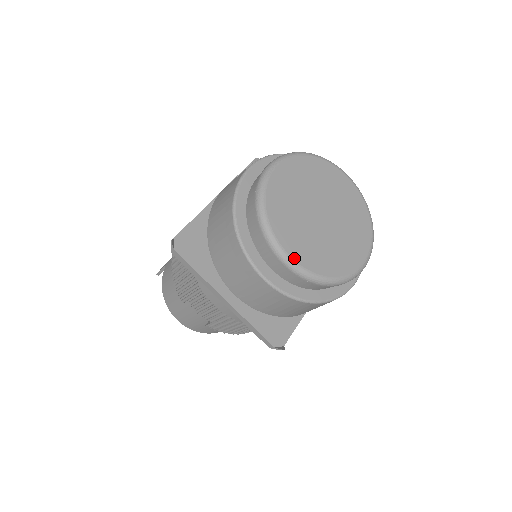
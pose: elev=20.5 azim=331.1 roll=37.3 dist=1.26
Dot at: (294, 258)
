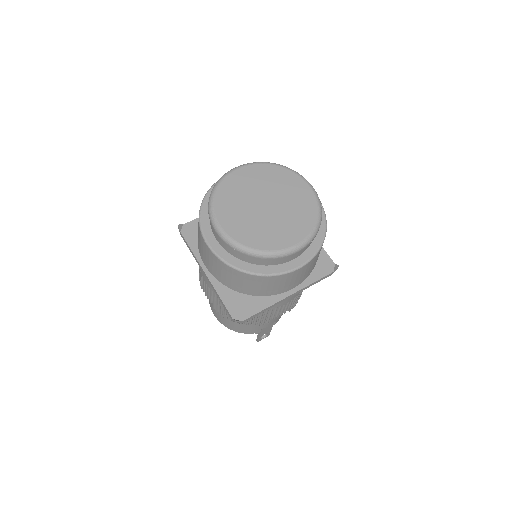
Dot at: (223, 228)
